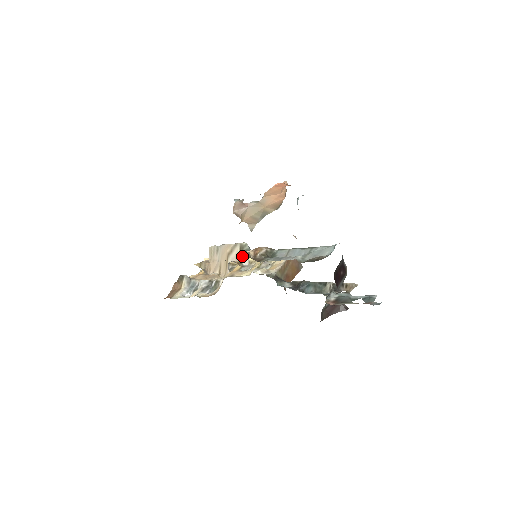
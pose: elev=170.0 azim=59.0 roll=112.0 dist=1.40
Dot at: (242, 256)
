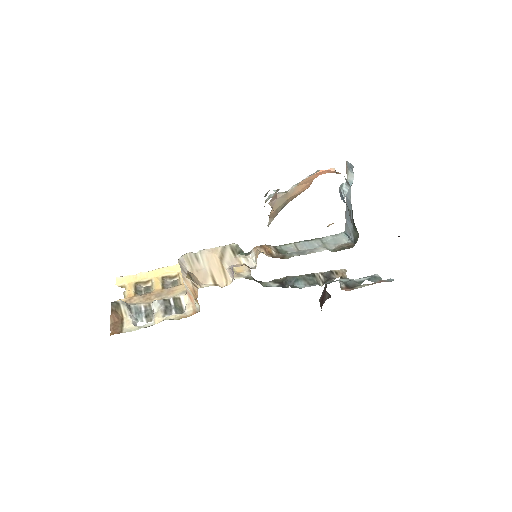
Dot at: (243, 258)
